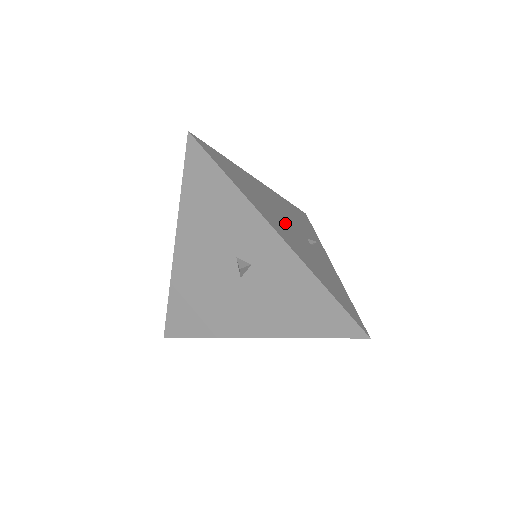
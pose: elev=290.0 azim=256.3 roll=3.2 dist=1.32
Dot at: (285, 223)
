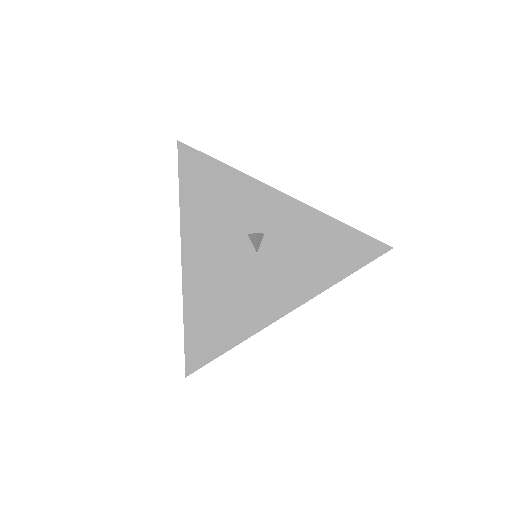
Dot at: occluded
